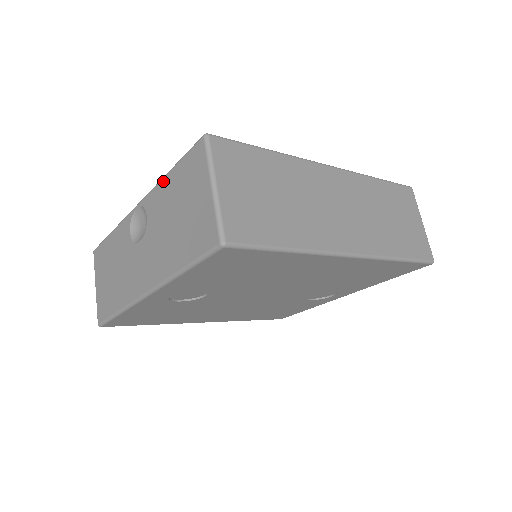
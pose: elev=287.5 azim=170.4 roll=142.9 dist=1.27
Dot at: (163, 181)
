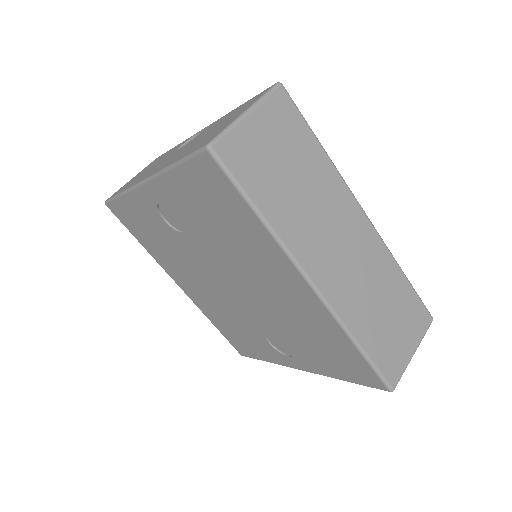
Dot at: (230, 112)
